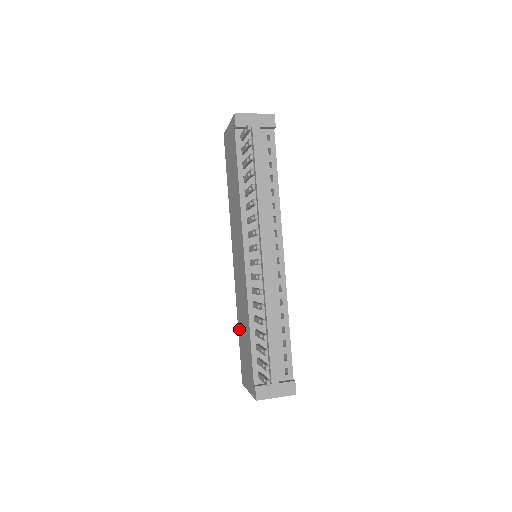
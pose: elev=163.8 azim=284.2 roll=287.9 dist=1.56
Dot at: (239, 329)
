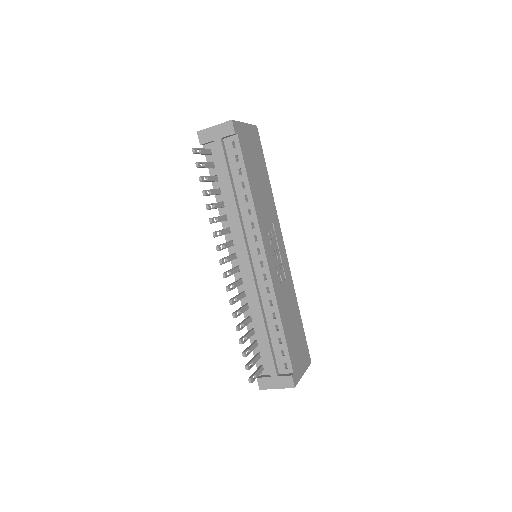
Dot at: occluded
